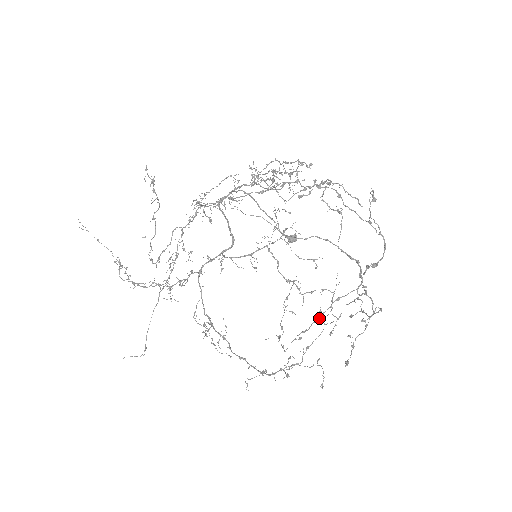
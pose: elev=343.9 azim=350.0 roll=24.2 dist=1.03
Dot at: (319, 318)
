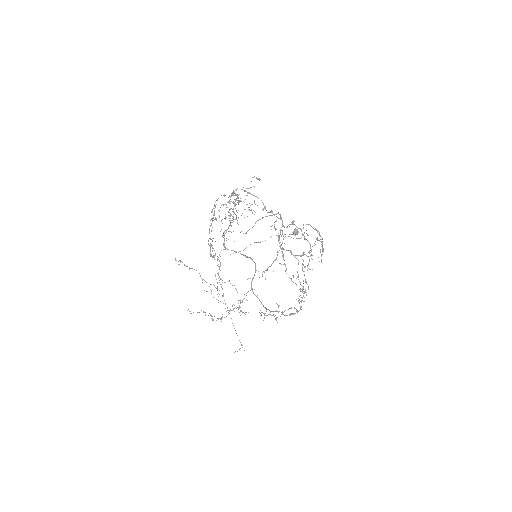
Dot at: (283, 257)
